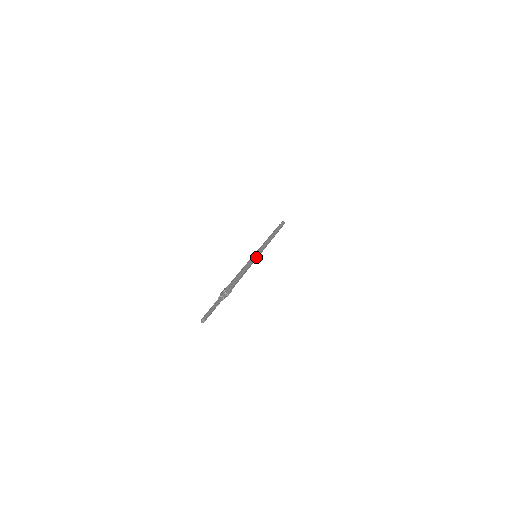
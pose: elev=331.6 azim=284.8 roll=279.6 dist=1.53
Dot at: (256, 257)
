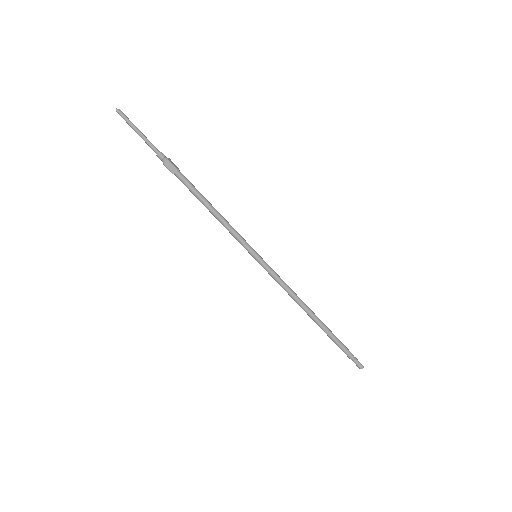
Dot at: (252, 249)
